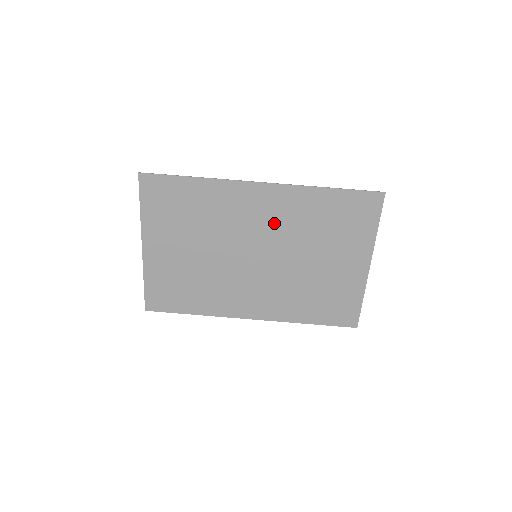
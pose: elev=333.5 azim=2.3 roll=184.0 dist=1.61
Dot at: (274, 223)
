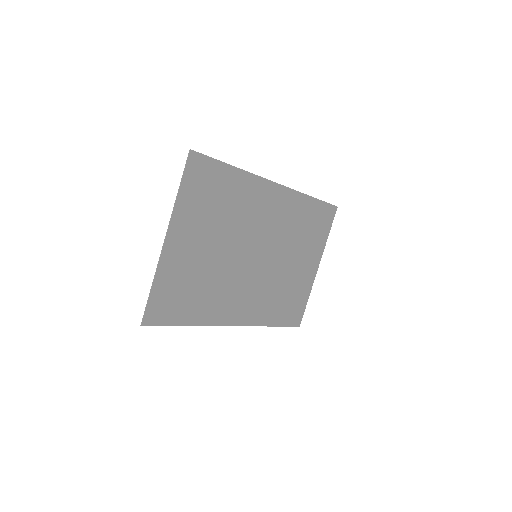
Dot at: (276, 224)
